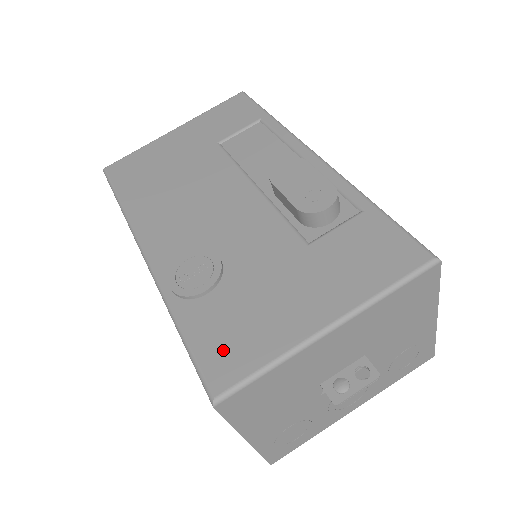
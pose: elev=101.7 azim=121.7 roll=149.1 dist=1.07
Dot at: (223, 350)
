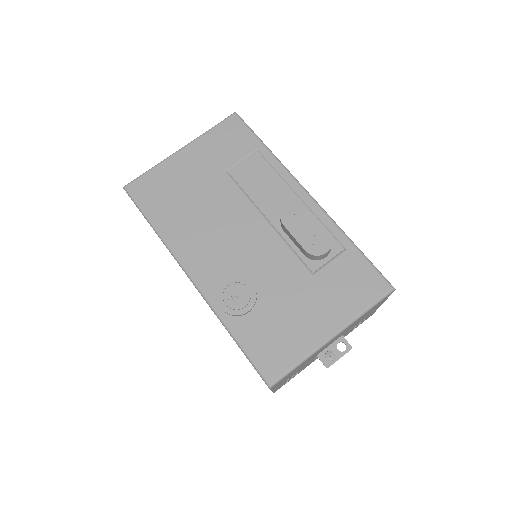
Dot at: (269, 353)
